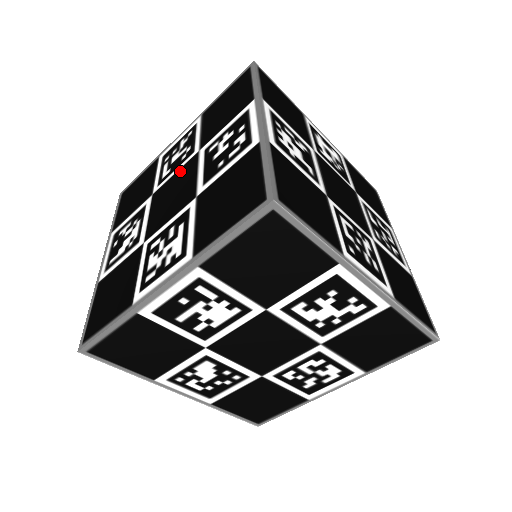
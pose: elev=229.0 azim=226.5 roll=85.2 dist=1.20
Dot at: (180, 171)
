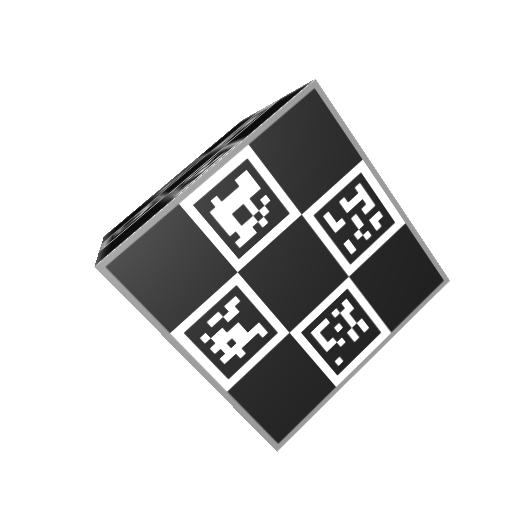
Dot at: occluded
